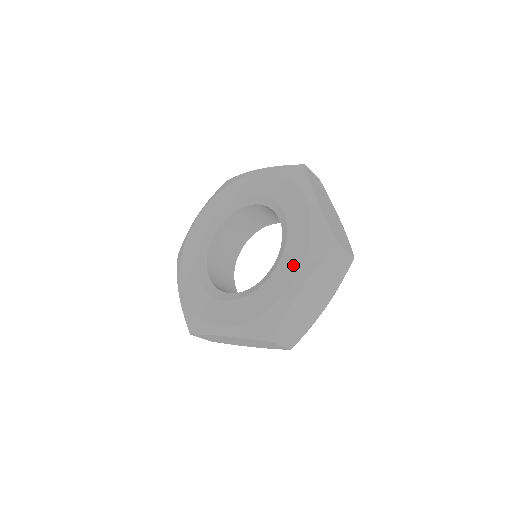
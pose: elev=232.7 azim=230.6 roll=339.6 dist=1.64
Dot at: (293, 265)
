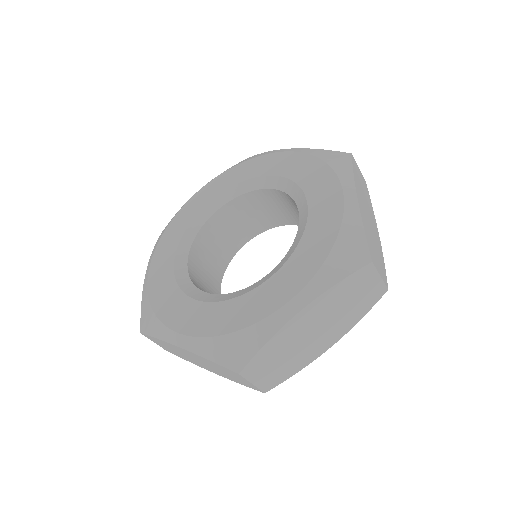
Dot at: (300, 274)
